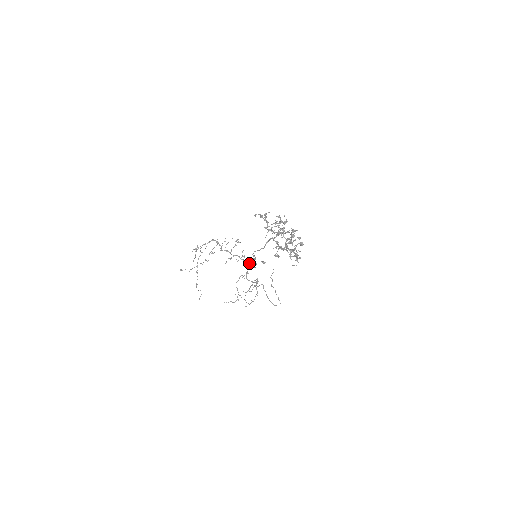
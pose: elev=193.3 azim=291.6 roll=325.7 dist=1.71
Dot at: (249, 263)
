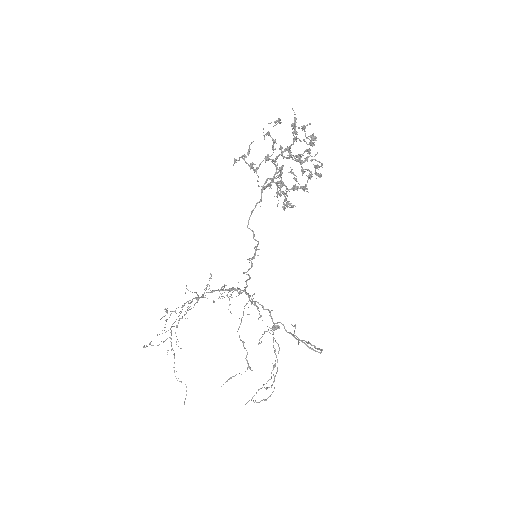
Dot at: occluded
